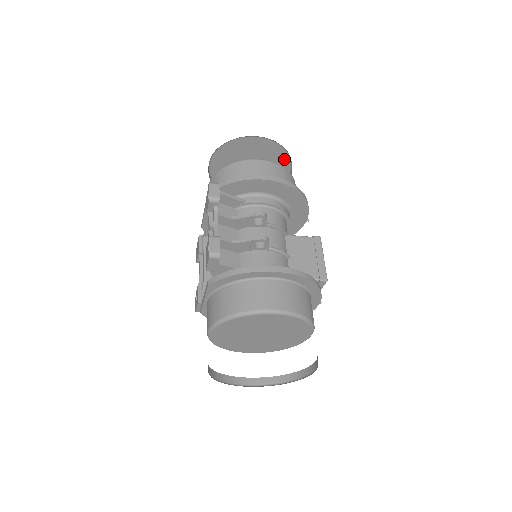
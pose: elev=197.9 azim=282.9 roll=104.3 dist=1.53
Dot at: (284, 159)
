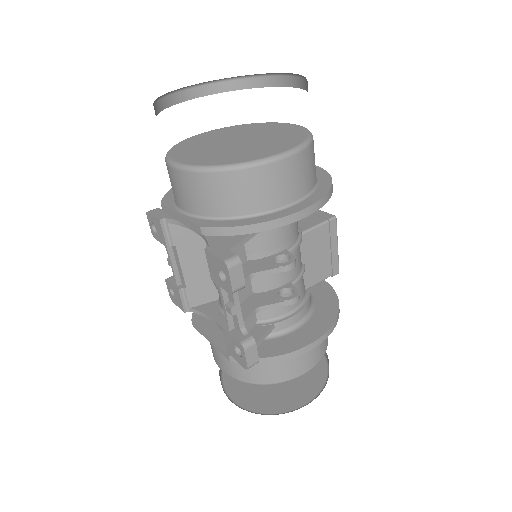
Dot at: occluded
